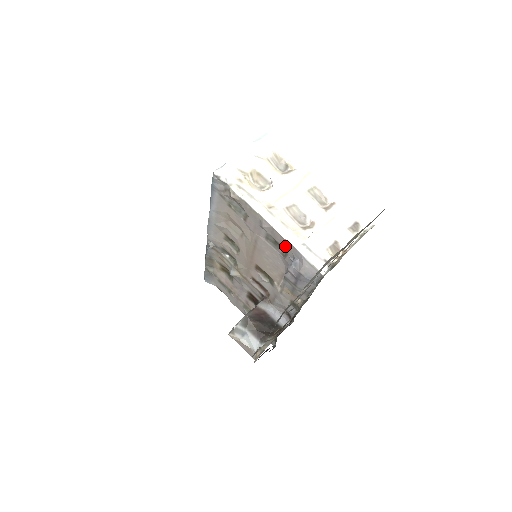
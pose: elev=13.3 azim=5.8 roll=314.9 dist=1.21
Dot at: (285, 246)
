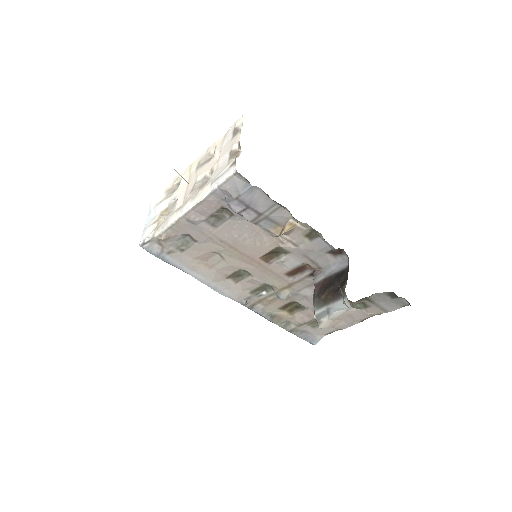
Dot at: (214, 205)
